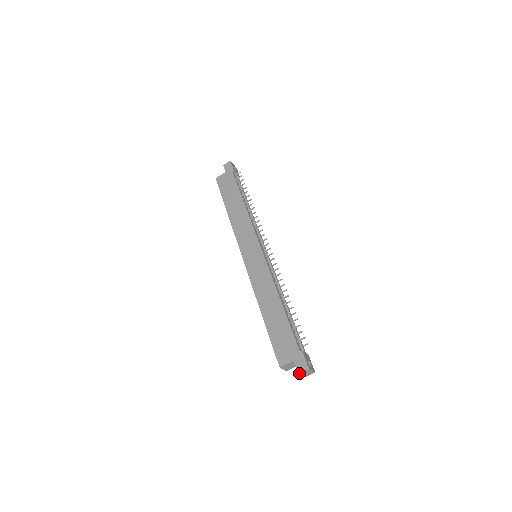
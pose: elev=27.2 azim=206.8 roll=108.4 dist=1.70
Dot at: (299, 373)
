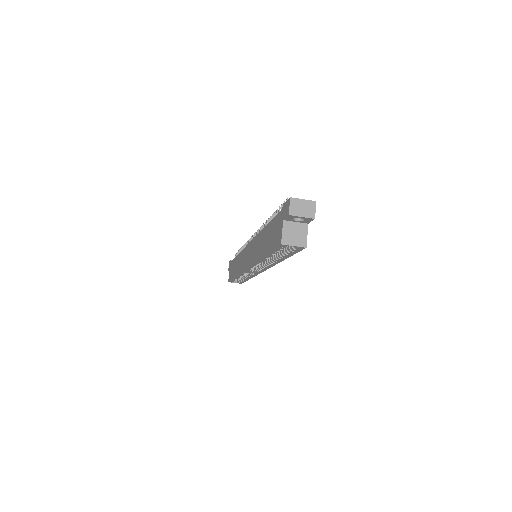
Dot at: (288, 214)
